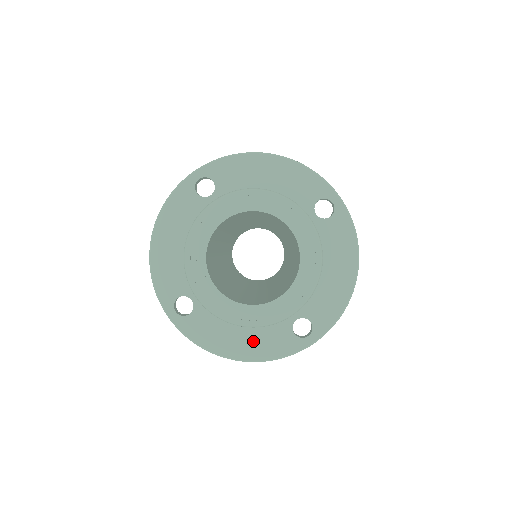
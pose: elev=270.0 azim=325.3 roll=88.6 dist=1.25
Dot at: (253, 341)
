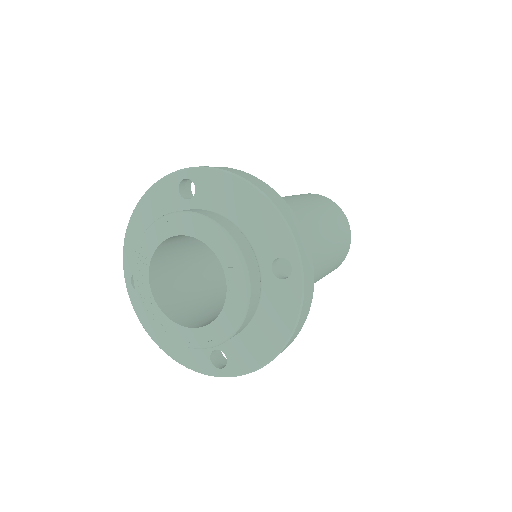
Dot at: occluded
